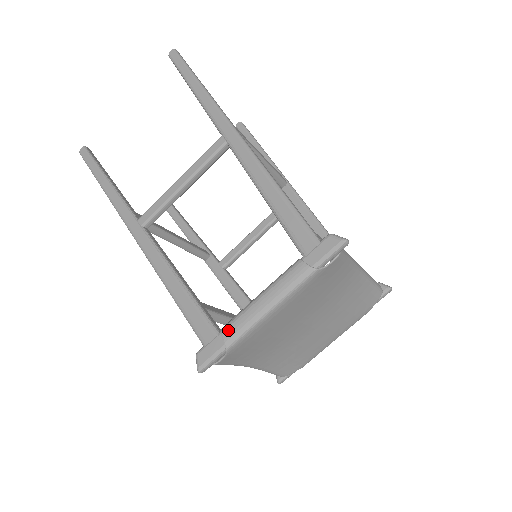
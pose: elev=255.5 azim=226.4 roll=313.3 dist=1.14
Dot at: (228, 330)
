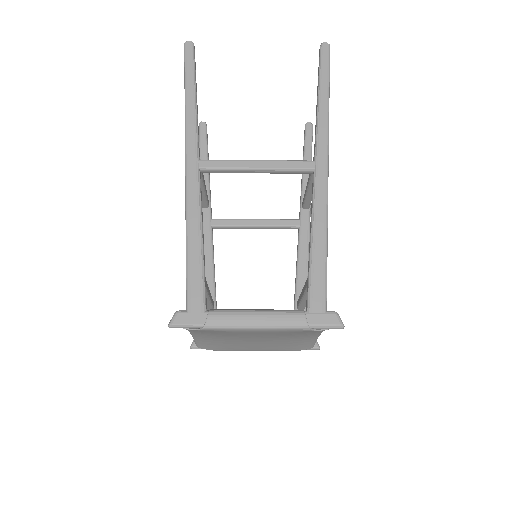
Dot at: (216, 316)
